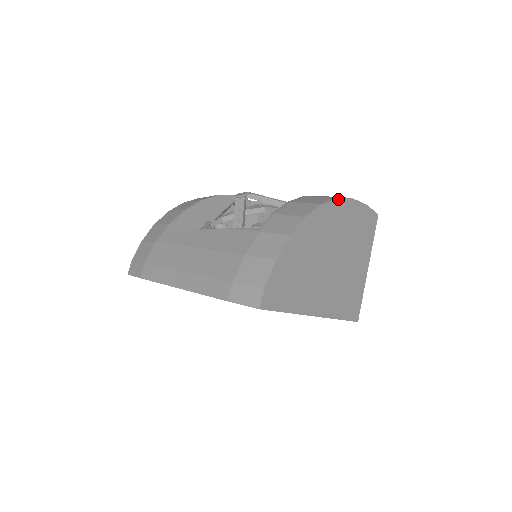
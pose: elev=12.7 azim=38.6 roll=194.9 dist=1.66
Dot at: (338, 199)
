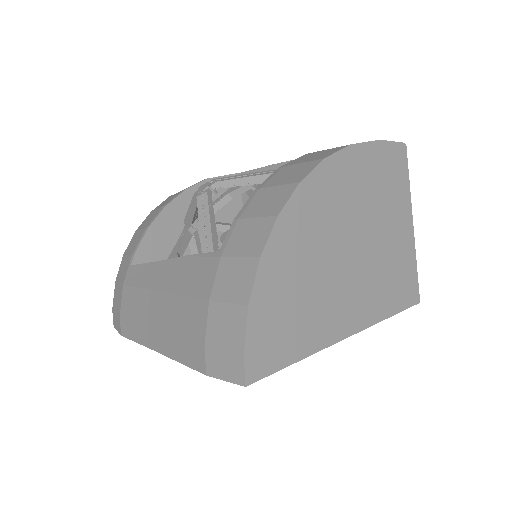
Dot at: (328, 158)
